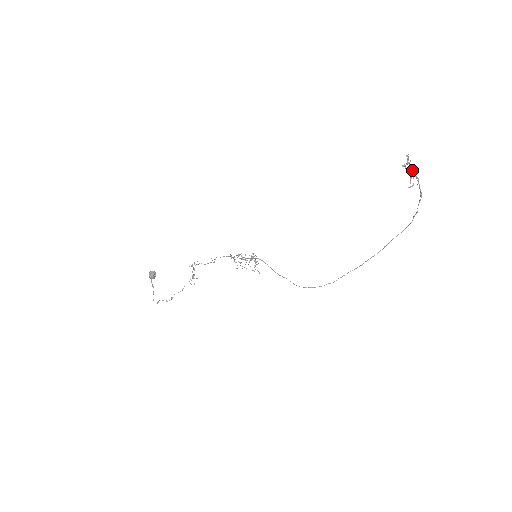
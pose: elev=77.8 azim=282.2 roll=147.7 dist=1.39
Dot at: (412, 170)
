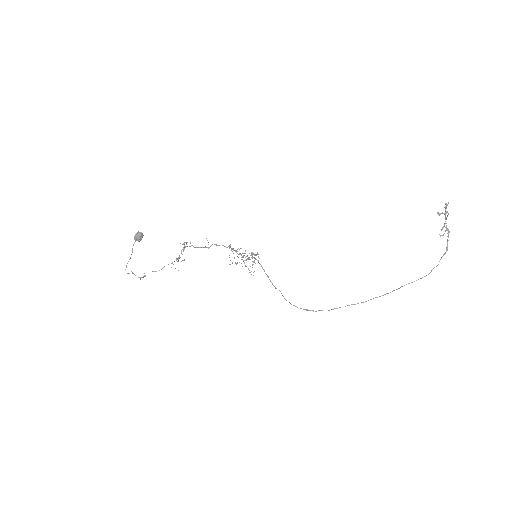
Dot at: occluded
